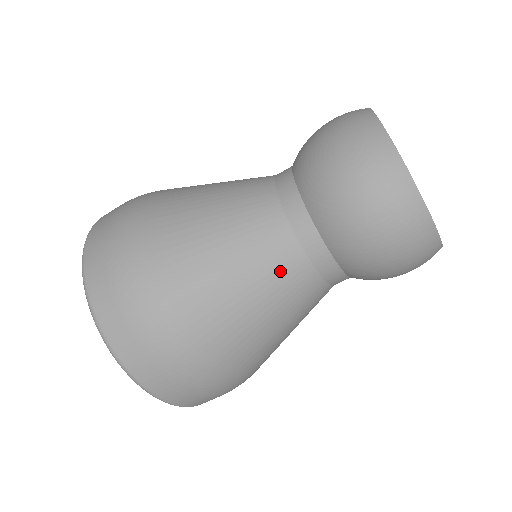
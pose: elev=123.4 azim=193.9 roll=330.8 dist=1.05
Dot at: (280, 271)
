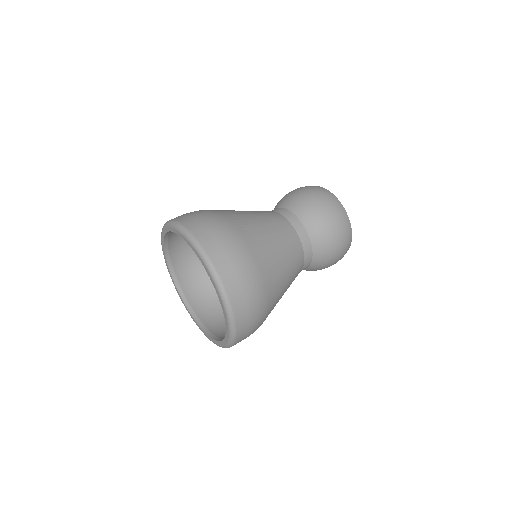
Dot at: (292, 246)
